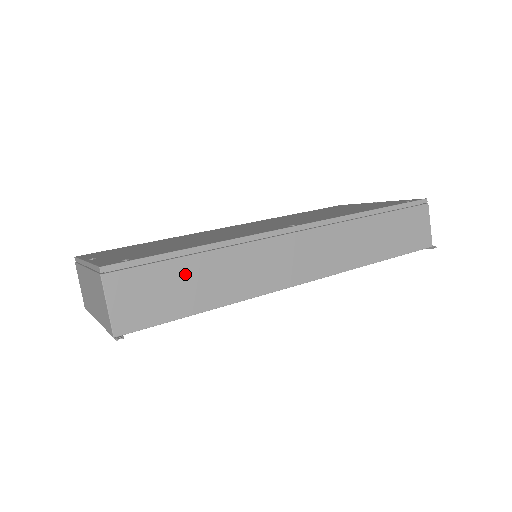
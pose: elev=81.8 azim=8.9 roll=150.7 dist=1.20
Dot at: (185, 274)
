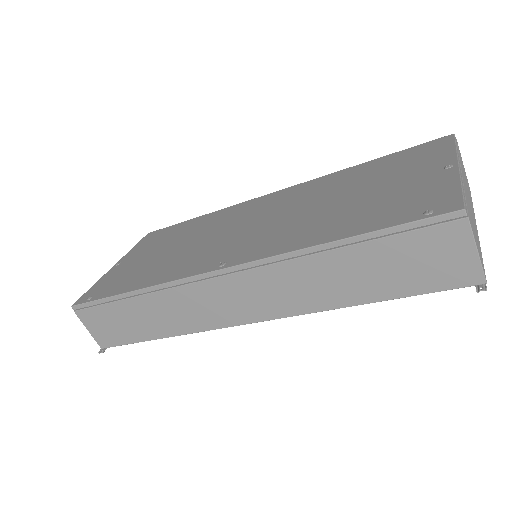
Dot at: (128, 312)
